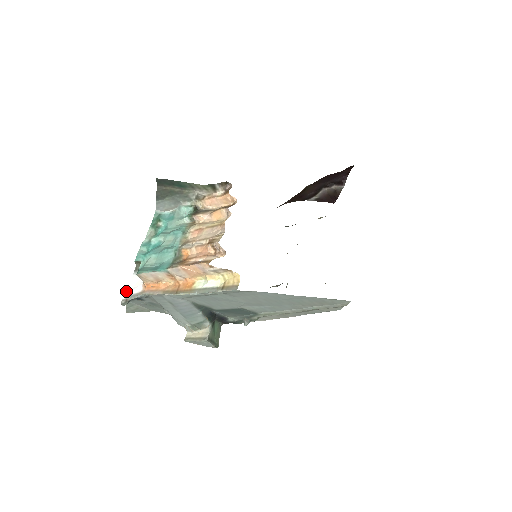
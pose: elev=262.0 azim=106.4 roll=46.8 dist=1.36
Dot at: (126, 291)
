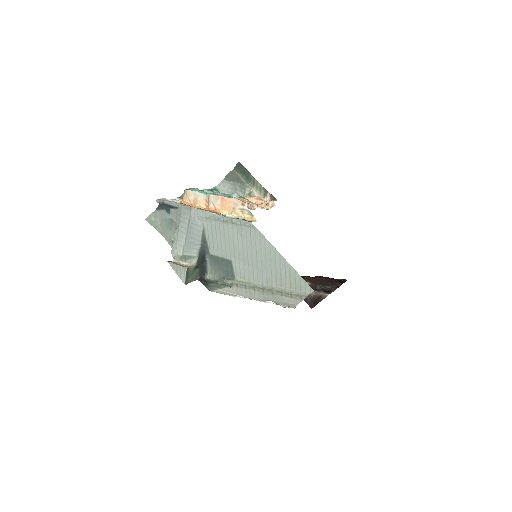
Dot at: occluded
